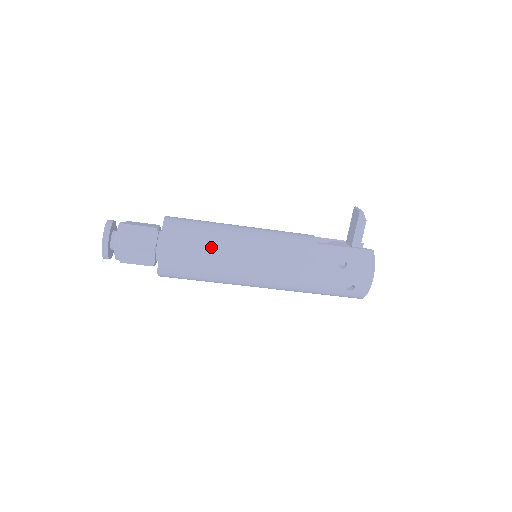
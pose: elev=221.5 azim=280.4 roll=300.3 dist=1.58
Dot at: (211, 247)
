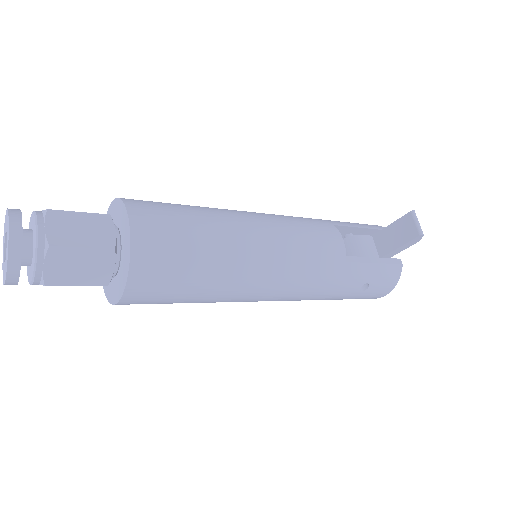
Dot at: (207, 287)
